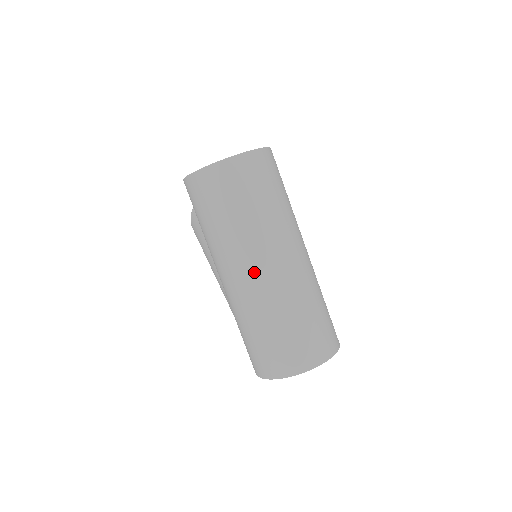
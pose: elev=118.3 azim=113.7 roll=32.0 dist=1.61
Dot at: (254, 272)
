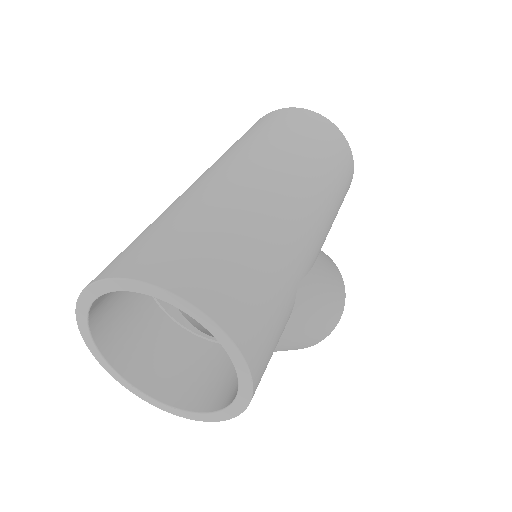
Dot at: (207, 173)
